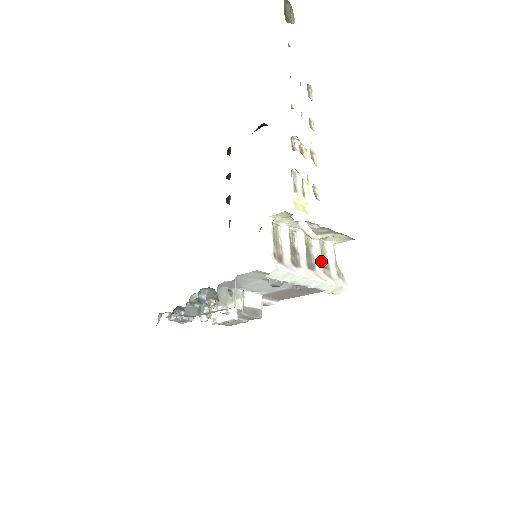
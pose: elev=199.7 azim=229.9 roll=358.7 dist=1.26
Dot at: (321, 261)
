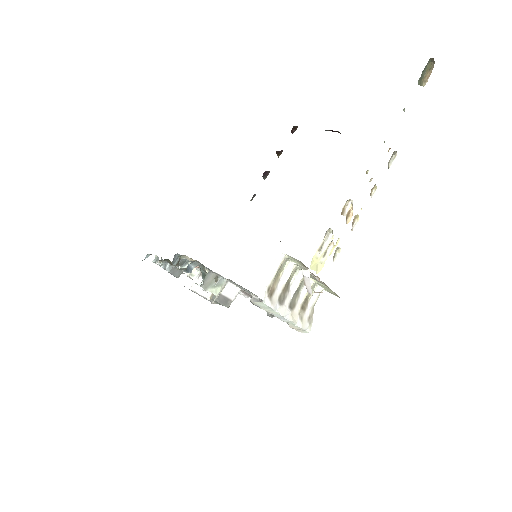
Dot at: (303, 302)
